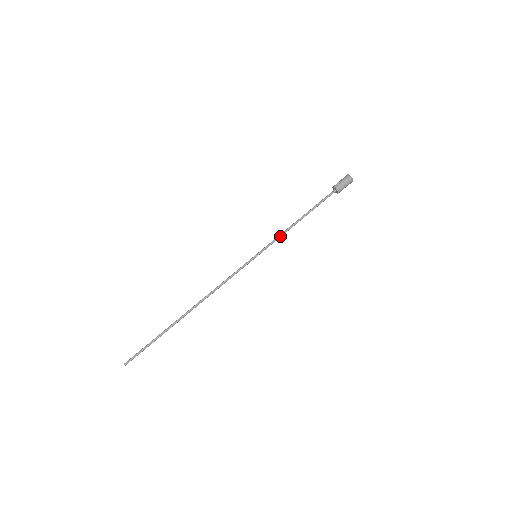
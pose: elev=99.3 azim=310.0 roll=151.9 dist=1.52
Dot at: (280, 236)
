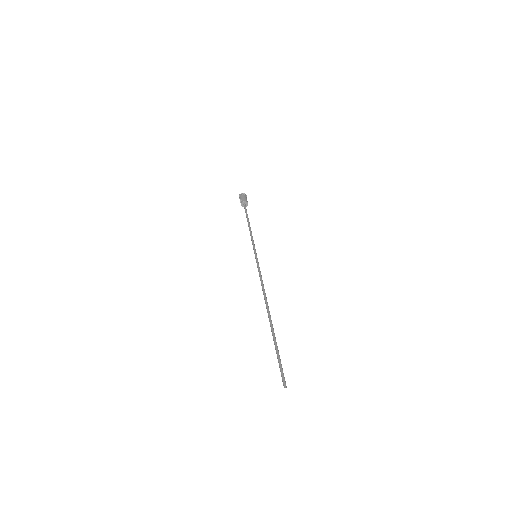
Dot at: (252, 238)
